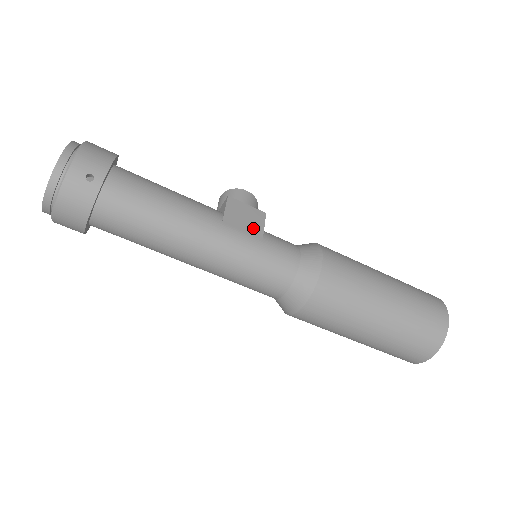
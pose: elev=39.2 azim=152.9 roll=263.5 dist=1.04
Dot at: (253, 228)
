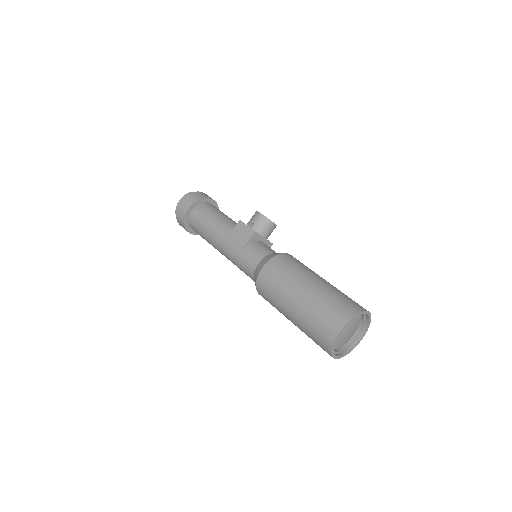
Dot at: (241, 242)
